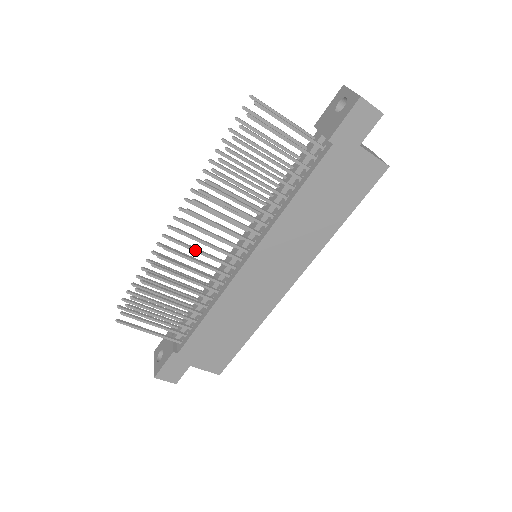
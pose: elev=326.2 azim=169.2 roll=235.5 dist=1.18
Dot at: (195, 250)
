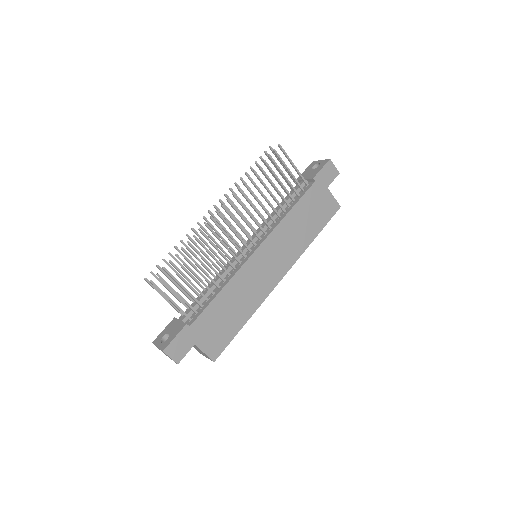
Dot at: (225, 232)
